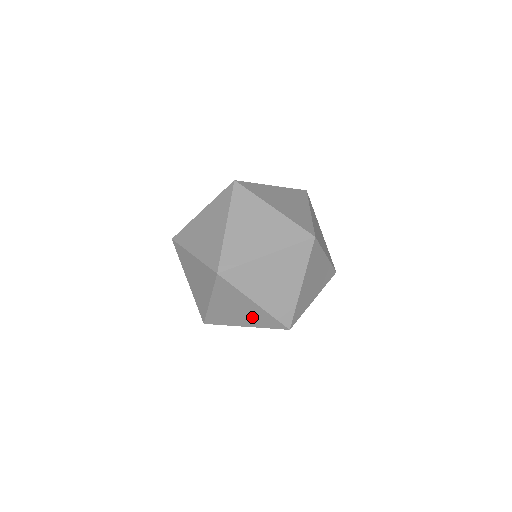
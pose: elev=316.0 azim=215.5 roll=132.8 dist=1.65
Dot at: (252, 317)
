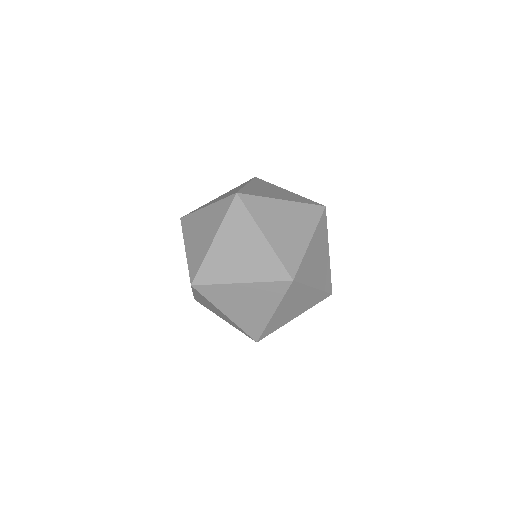
Dot at: (212, 222)
